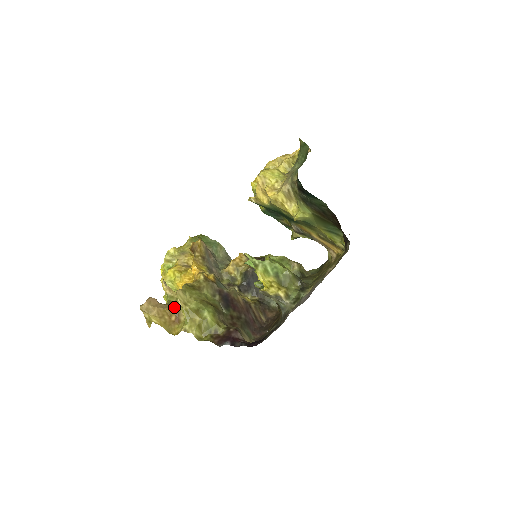
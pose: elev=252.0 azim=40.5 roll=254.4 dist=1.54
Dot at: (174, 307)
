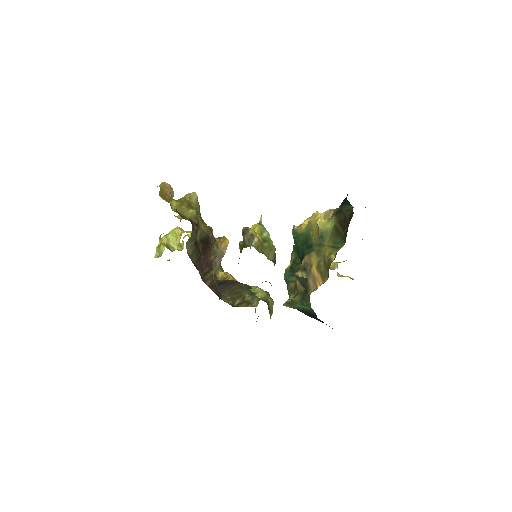
Dot at: occluded
